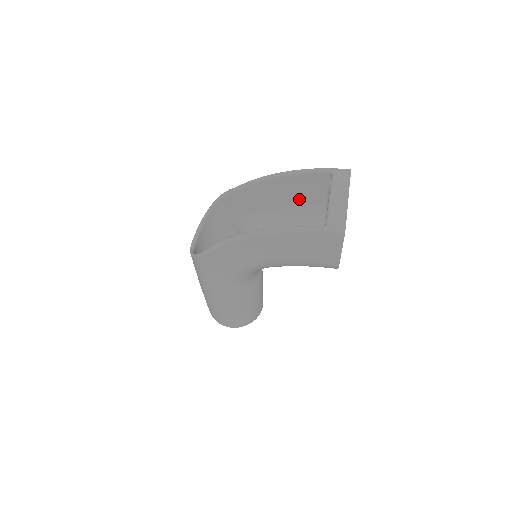
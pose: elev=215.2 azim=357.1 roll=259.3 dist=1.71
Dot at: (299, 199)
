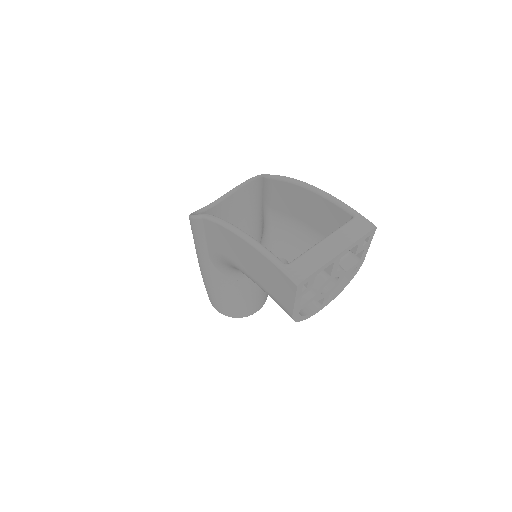
Dot at: (318, 226)
